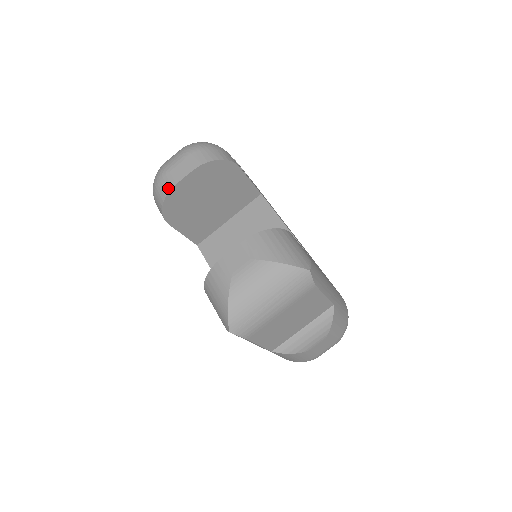
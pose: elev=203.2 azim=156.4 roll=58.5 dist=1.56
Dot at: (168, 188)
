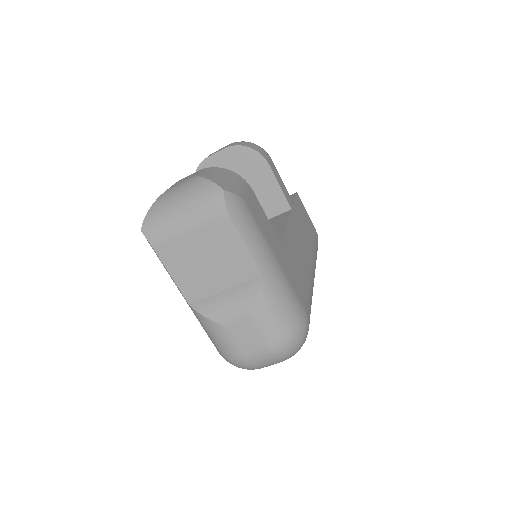
Dot at: (203, 160)
